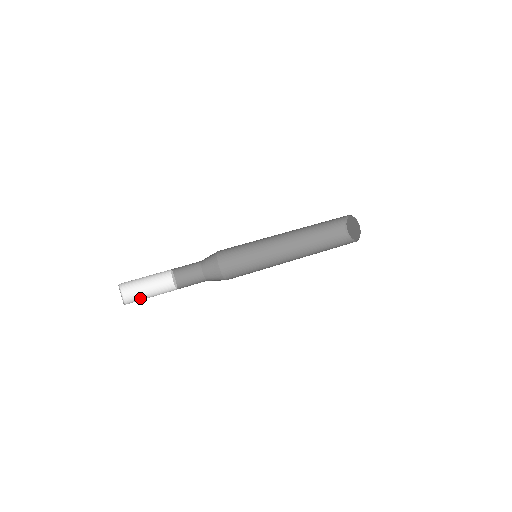
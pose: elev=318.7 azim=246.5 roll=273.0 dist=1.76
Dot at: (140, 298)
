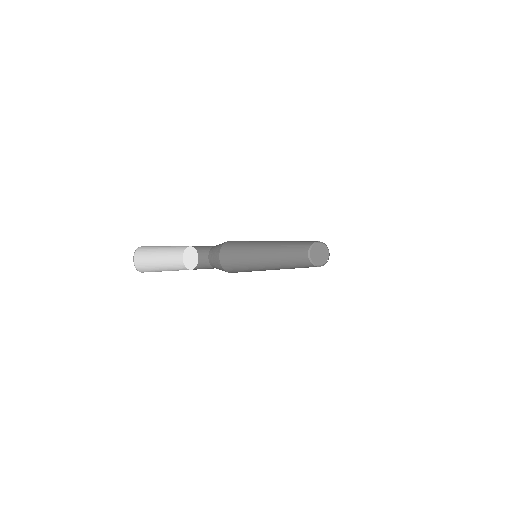
Dot at: occluded
